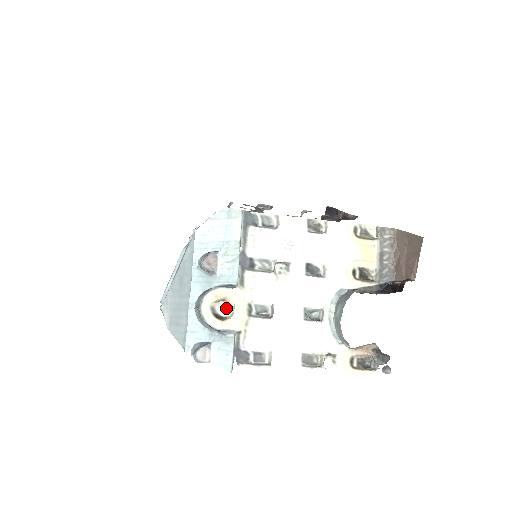
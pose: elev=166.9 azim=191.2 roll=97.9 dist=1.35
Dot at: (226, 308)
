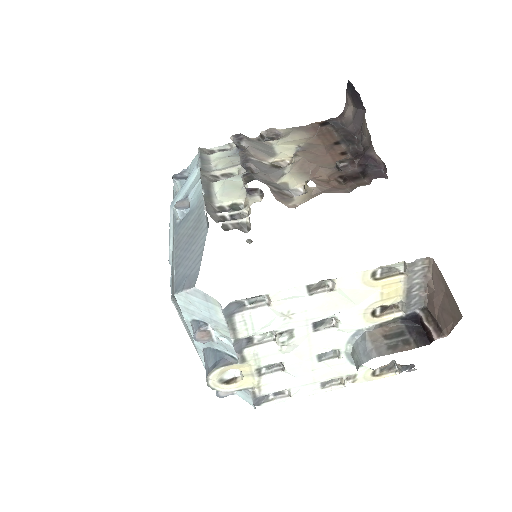
Dot at: (234, 371)
